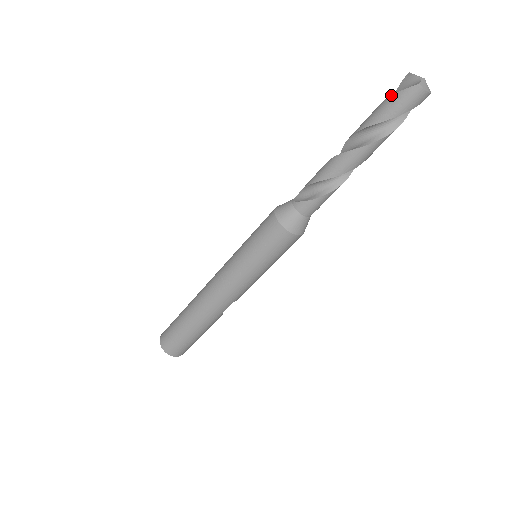
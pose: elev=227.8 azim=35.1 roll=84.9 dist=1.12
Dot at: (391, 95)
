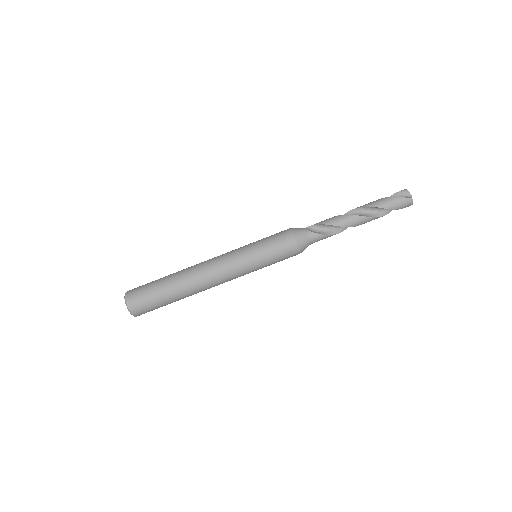
Dot at: occluded
